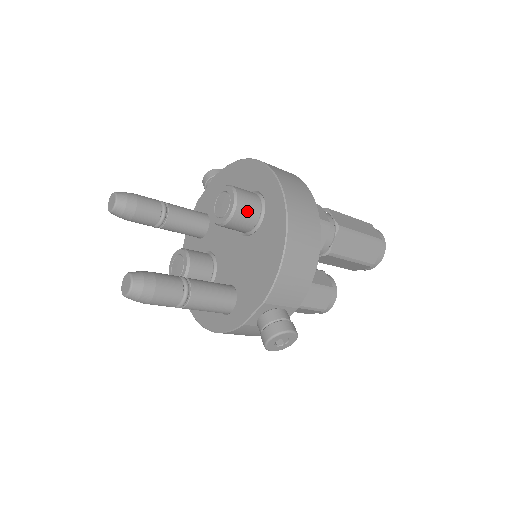
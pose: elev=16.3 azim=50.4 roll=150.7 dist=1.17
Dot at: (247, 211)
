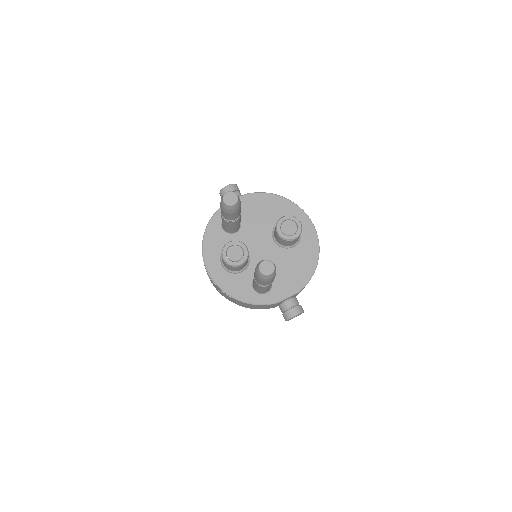
Dot at: occluded
